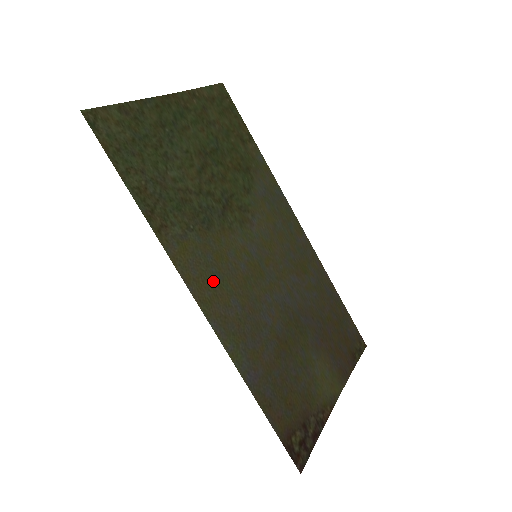
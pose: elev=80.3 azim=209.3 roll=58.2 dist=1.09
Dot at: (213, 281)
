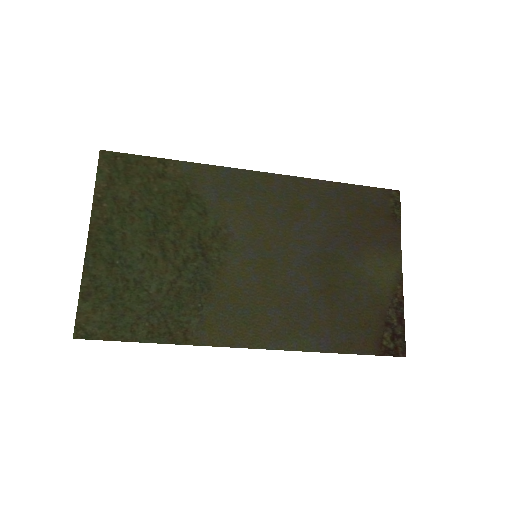
Dot at: (246, 320)
